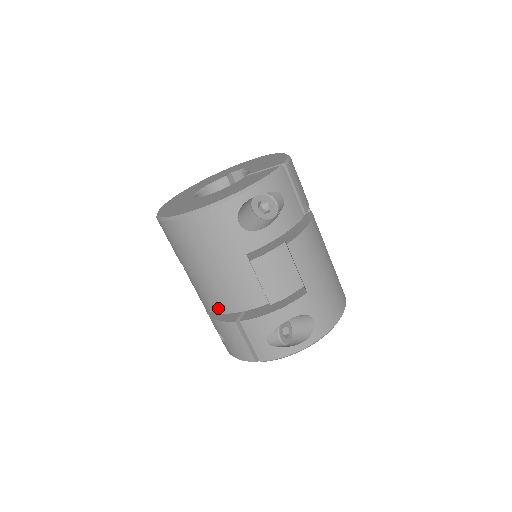
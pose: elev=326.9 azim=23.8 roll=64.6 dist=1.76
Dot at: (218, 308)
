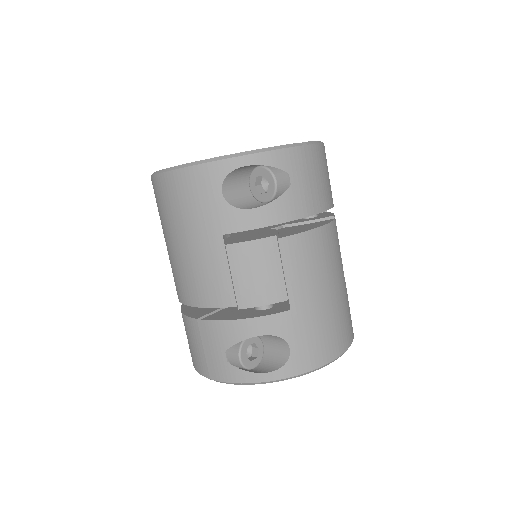
Dot at: (184, 297)
